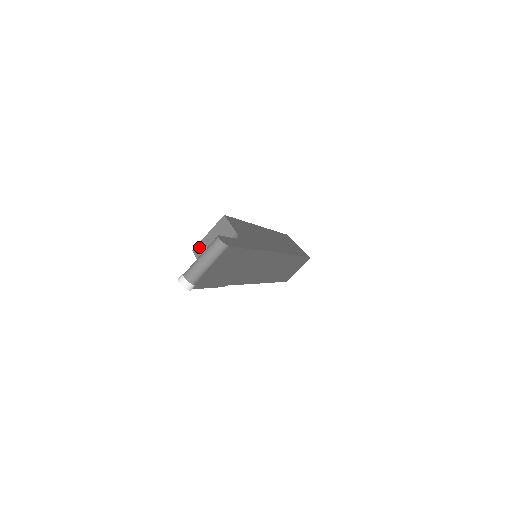
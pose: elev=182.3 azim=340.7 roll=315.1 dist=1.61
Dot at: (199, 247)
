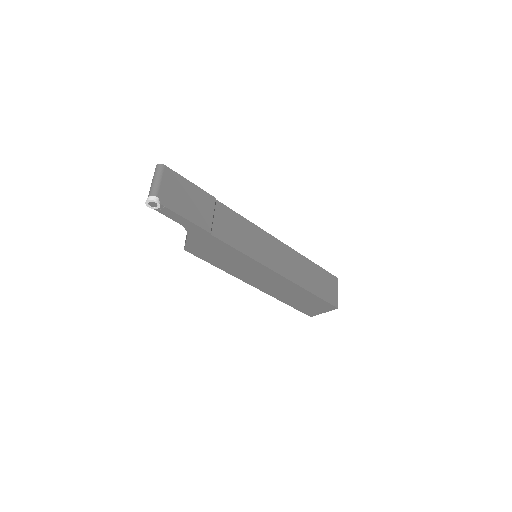
Dot at: (185, 241)
